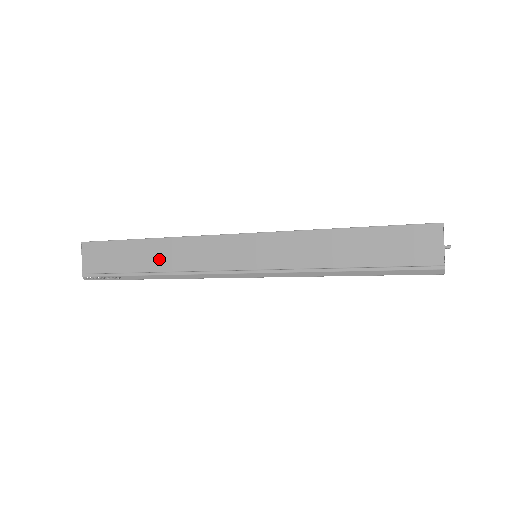
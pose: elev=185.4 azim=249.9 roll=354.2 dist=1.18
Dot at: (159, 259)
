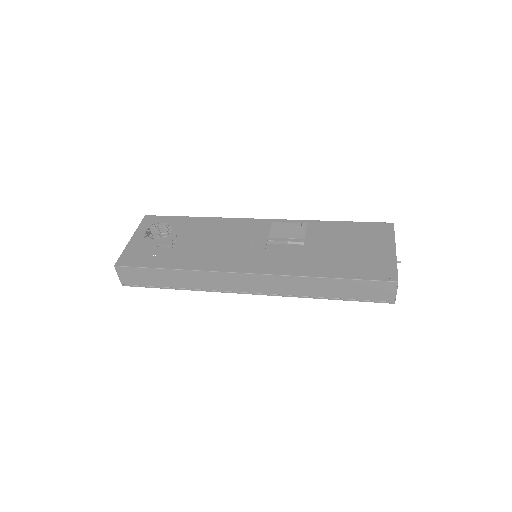
Dot at: (186, 282)
